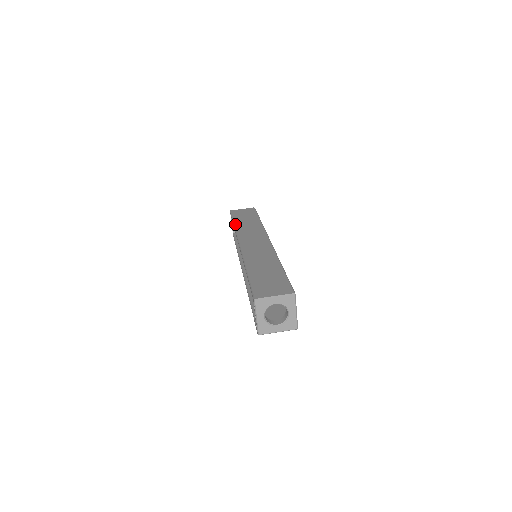
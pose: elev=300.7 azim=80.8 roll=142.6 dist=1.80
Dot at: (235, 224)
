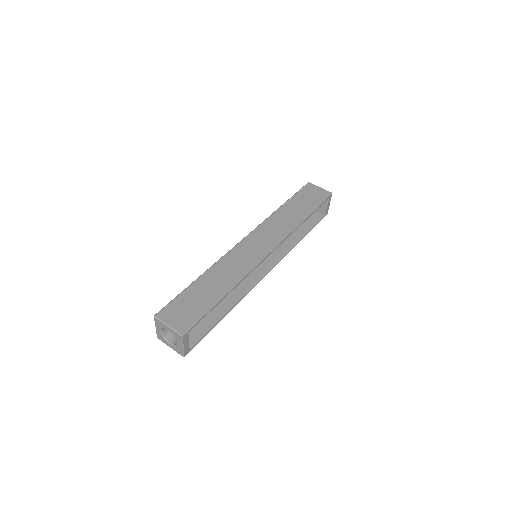
Dot at: (281, 207)
